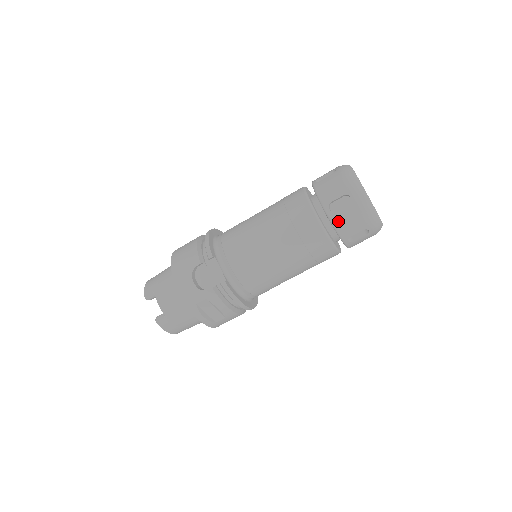
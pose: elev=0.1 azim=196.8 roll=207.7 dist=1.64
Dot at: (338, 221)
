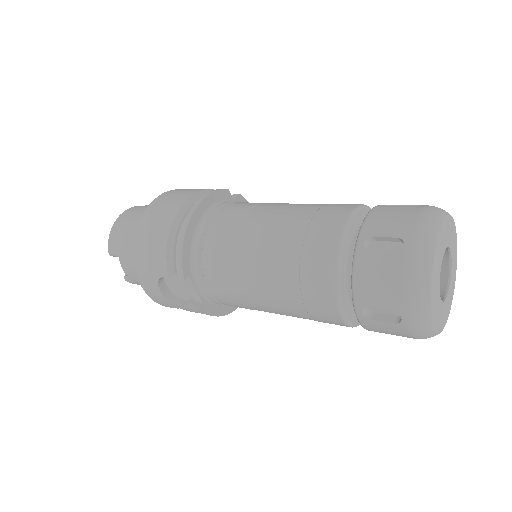
Dot at: (370, 327)
